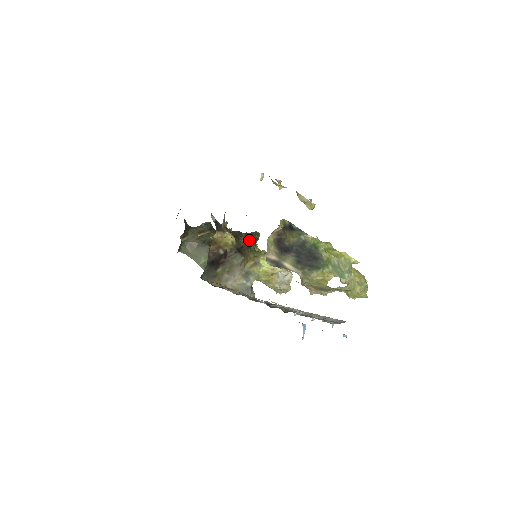
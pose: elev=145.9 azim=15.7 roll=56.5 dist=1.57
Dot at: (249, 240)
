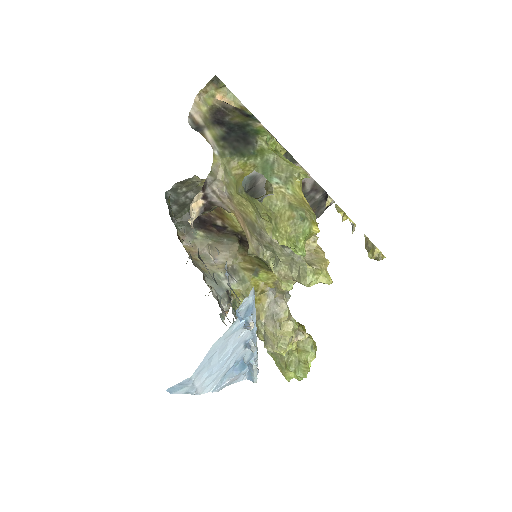
Dot at: occluded
